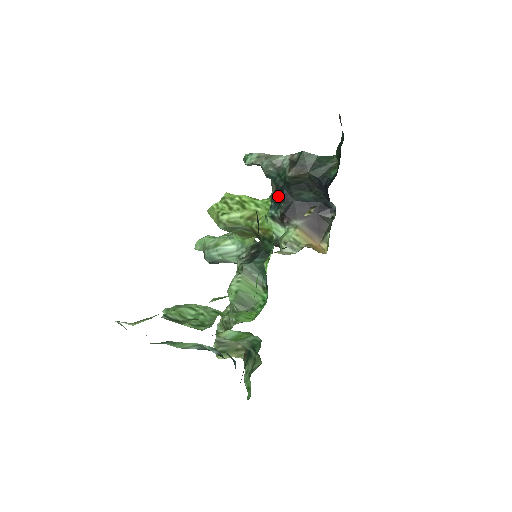
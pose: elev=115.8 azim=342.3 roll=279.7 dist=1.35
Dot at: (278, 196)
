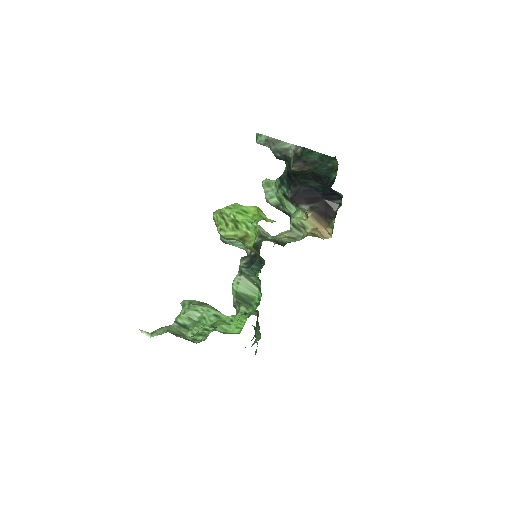
Dot at: (288, 177)
